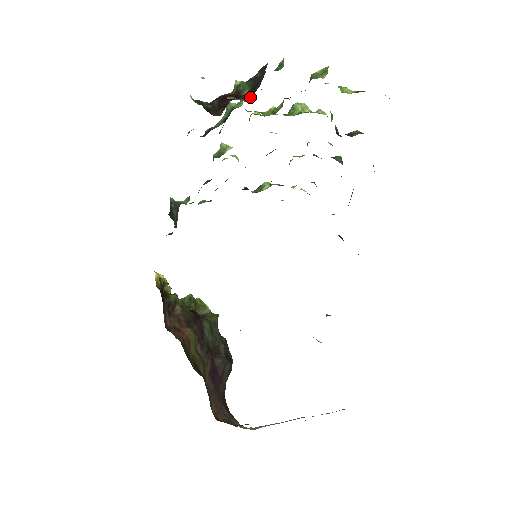
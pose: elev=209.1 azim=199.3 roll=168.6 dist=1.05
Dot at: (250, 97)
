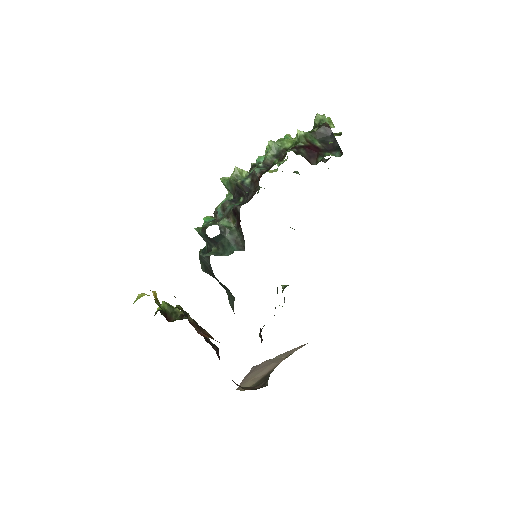
Dot at: (329, 150)
